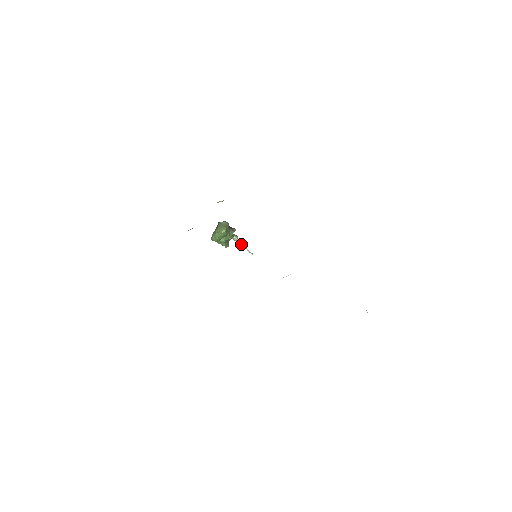
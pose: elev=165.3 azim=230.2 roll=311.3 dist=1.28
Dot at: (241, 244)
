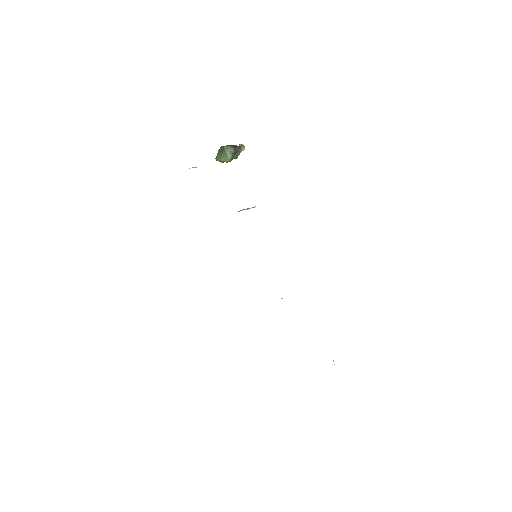
Dot at: occluded
